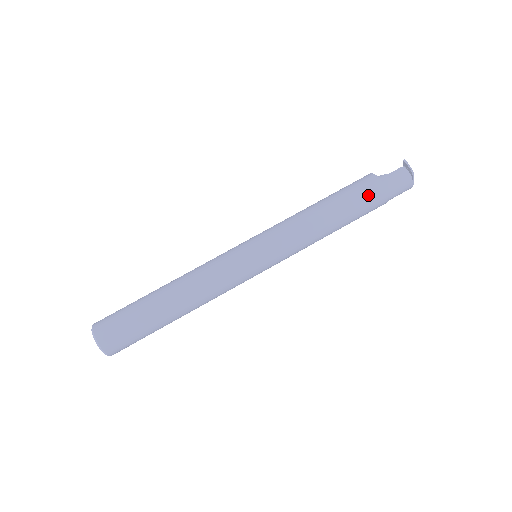
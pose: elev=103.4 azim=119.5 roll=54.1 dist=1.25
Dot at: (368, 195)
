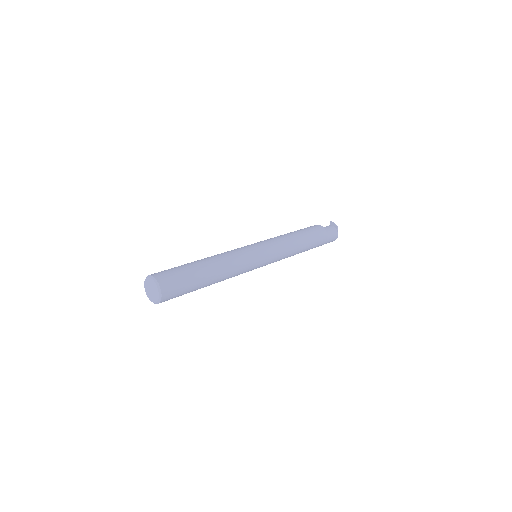
Dot at: (317, 231)
